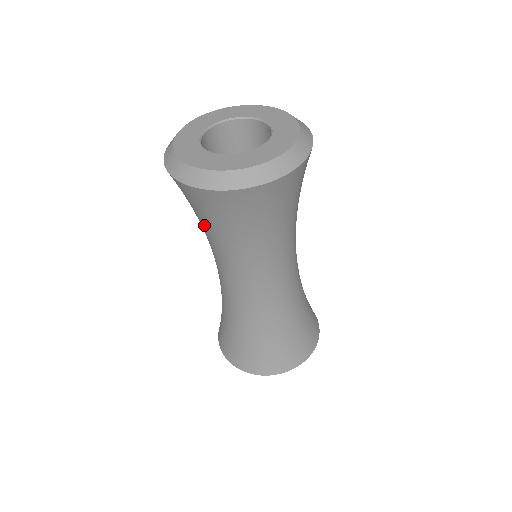
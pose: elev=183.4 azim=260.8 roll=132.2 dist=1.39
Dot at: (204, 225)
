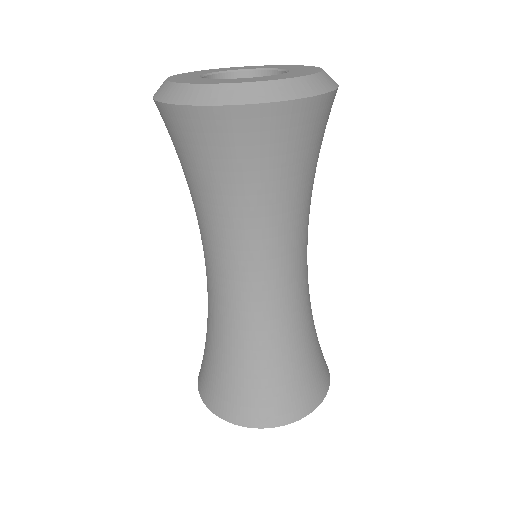
Dot at: (199, 187)
